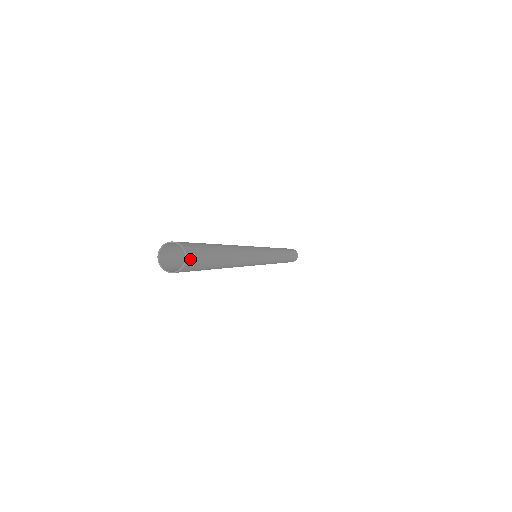
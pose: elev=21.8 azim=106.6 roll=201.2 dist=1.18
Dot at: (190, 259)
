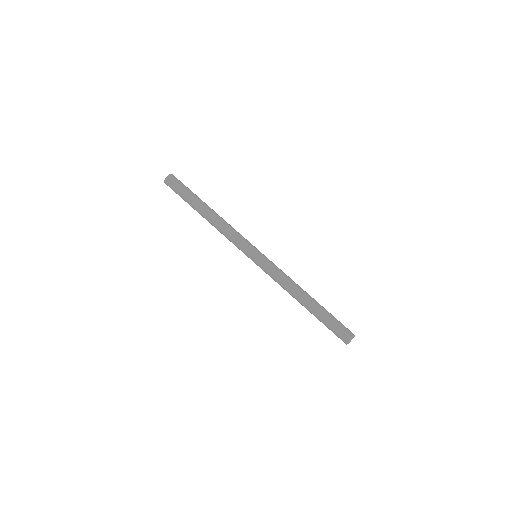
Dot at: (173, 177)
